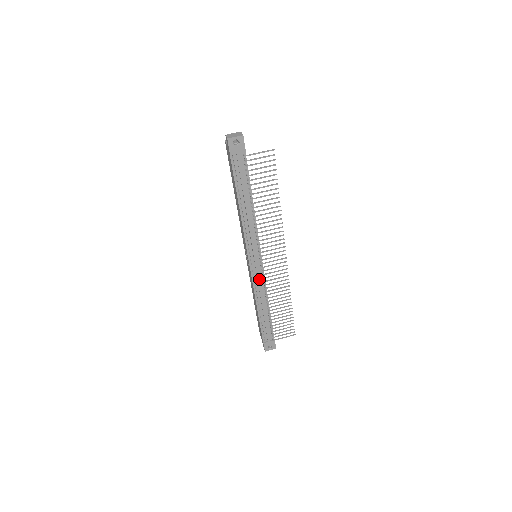
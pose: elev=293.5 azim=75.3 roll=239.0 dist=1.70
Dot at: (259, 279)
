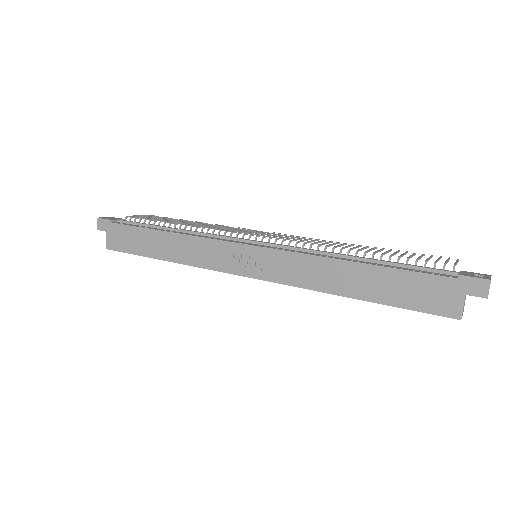
Dot at: (289, 247)
